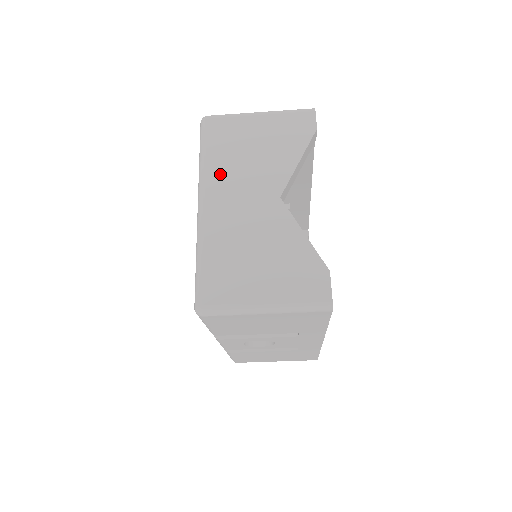
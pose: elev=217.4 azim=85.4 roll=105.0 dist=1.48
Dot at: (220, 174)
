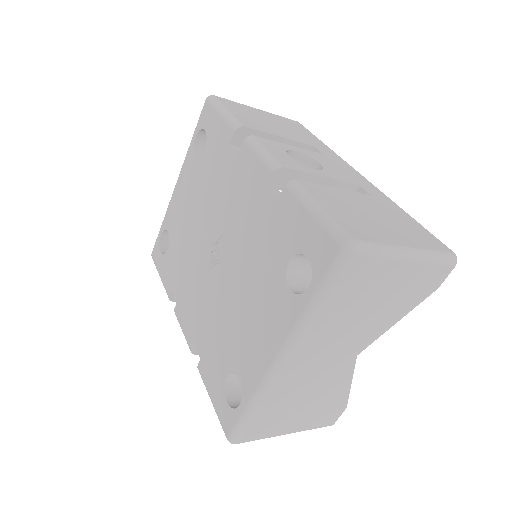
Dot at: (323, 332)
